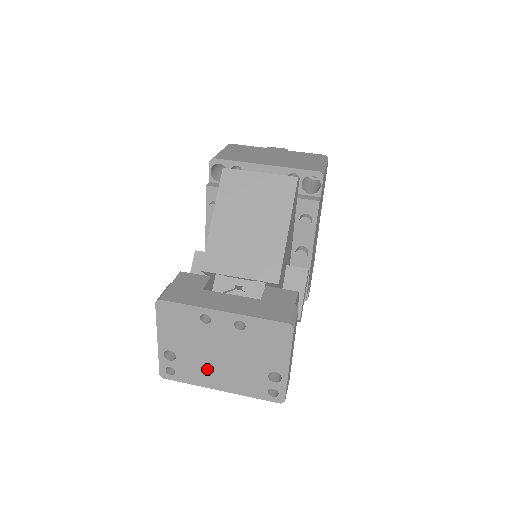
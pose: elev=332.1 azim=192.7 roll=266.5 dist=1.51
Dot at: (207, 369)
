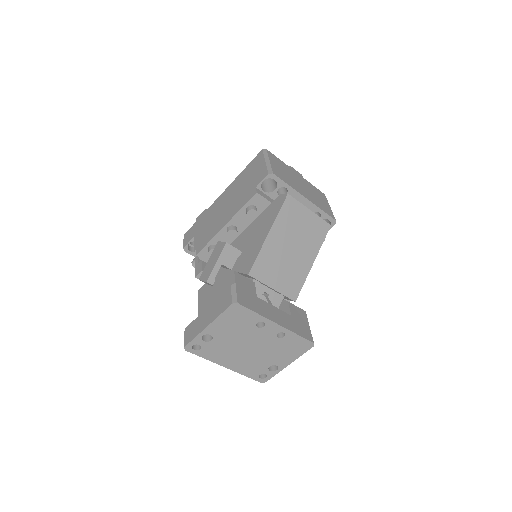
Dot at: (229, 353)
